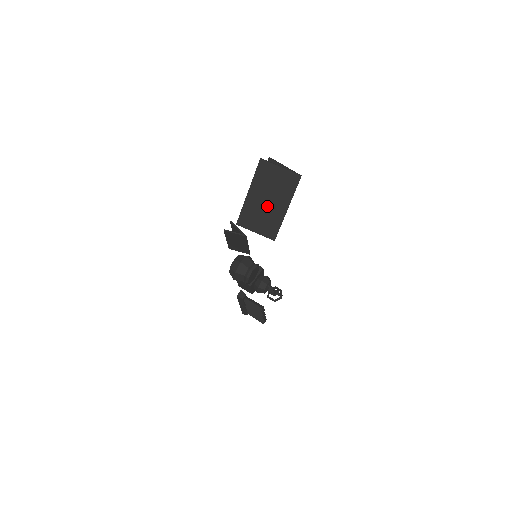
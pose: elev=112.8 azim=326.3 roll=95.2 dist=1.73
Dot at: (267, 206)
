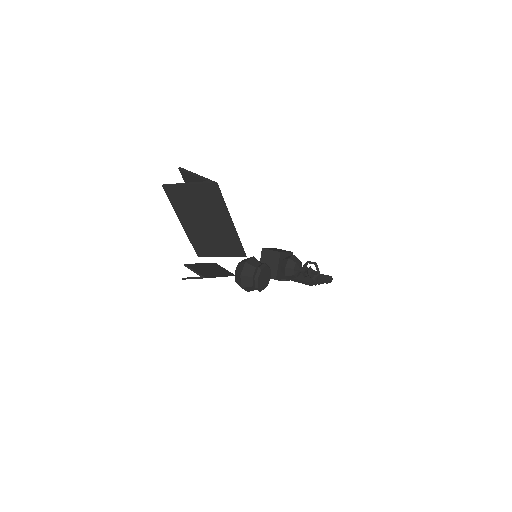
Dot at: (210, 228)
